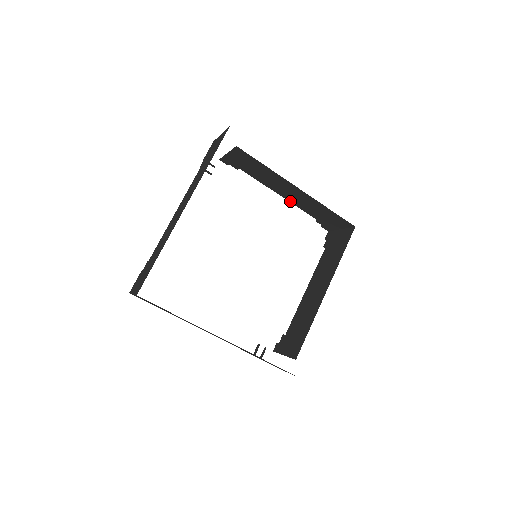
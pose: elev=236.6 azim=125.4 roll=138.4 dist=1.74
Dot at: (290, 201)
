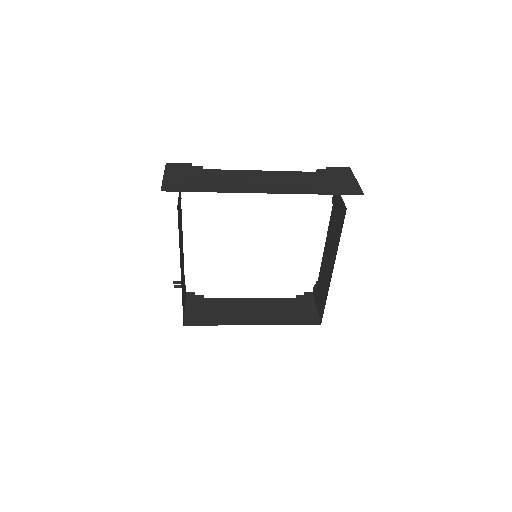
Dot at: (323, 257)
